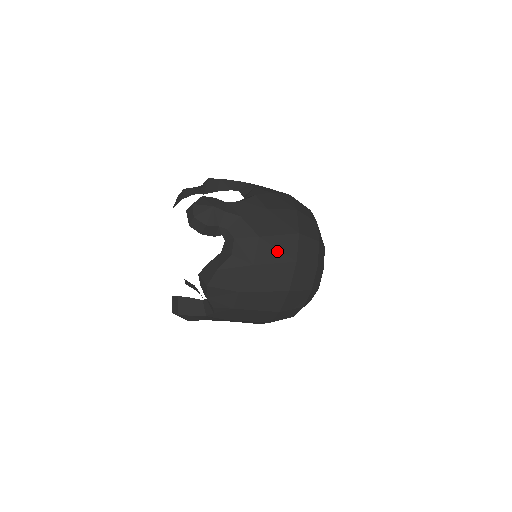
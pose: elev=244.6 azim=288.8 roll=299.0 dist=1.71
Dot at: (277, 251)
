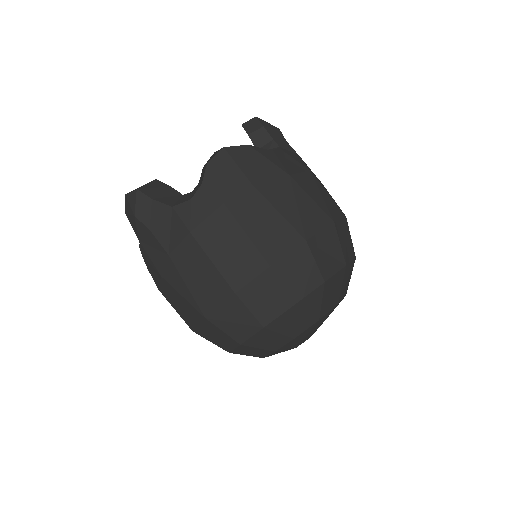
Dot at: (320, 195)
